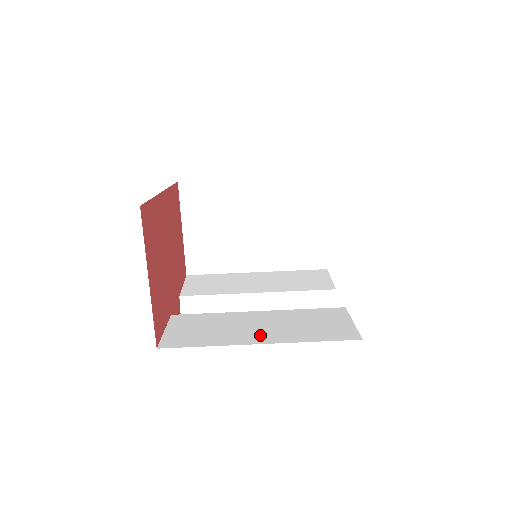
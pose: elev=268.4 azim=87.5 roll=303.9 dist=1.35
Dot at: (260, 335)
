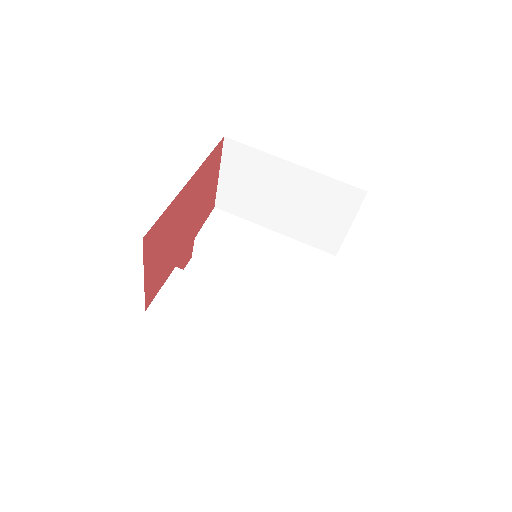
Dot at: (225, 331)
